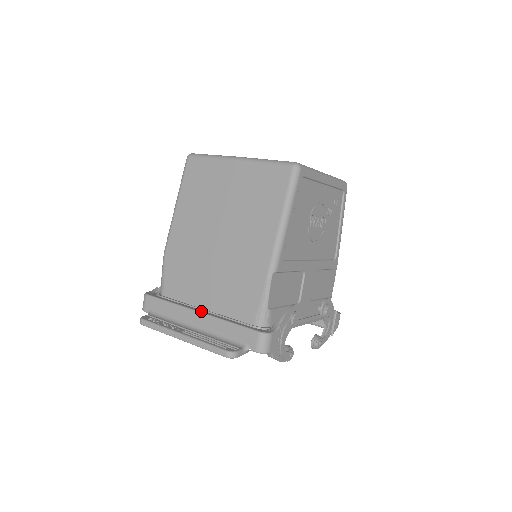
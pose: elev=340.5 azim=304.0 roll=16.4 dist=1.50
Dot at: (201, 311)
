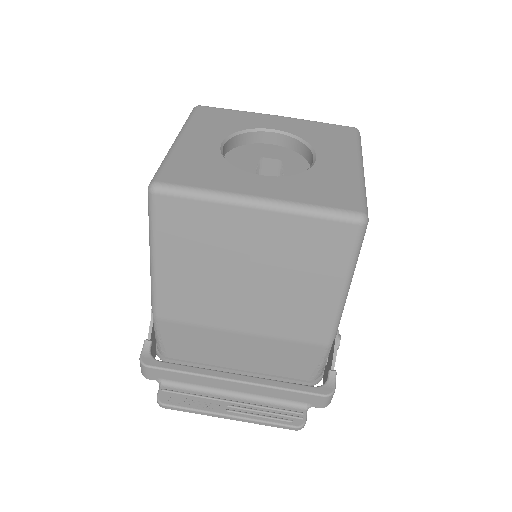
Dot at: (238, 378)
